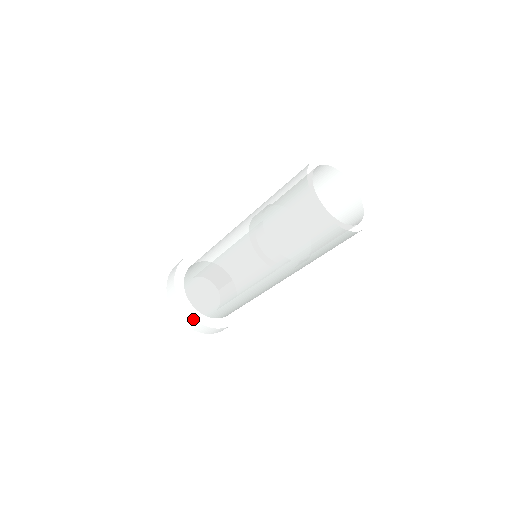
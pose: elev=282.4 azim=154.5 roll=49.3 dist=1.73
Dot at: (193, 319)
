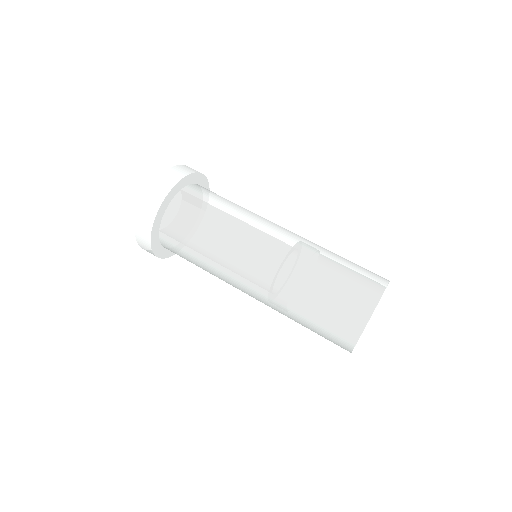
Dot at: (155, 255)
